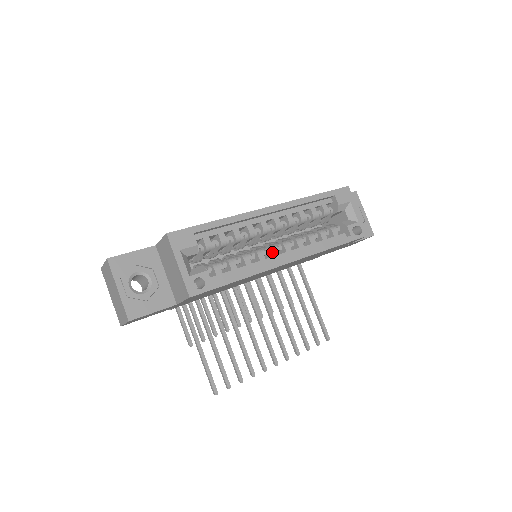
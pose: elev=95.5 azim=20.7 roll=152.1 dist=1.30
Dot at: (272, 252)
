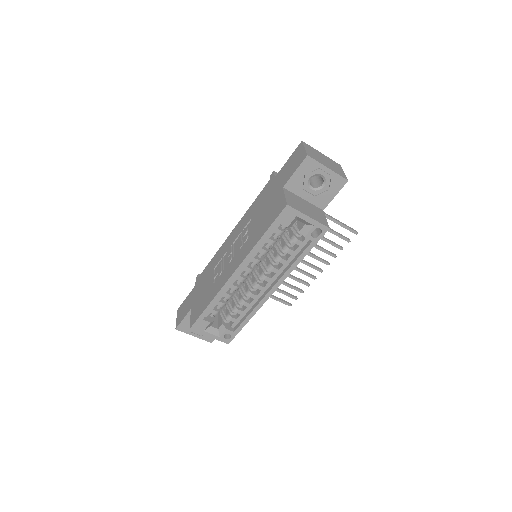
Dot at: occluded
